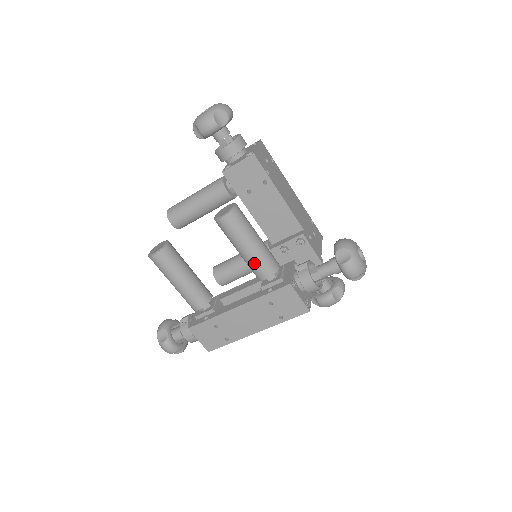
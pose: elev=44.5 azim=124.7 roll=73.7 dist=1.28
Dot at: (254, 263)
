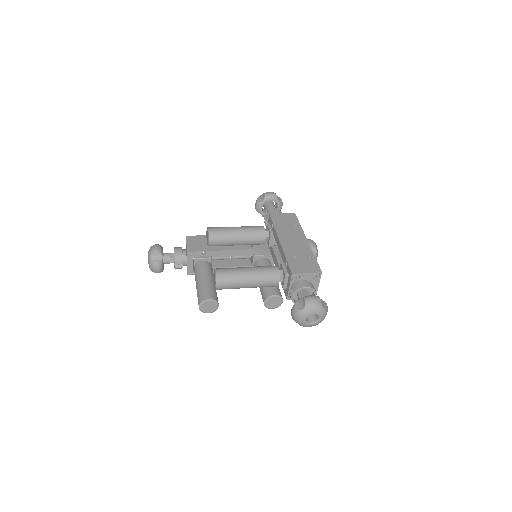
Dot at: occluded
